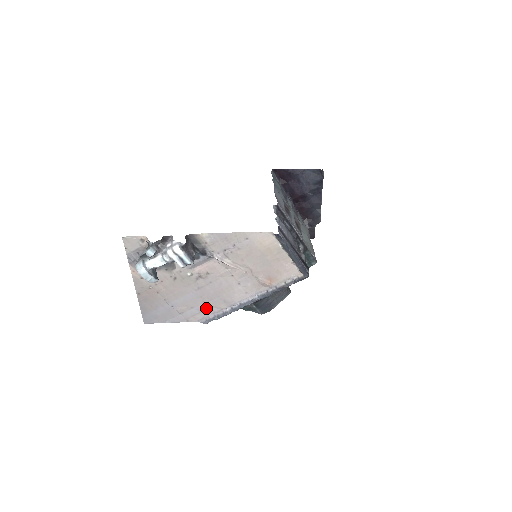
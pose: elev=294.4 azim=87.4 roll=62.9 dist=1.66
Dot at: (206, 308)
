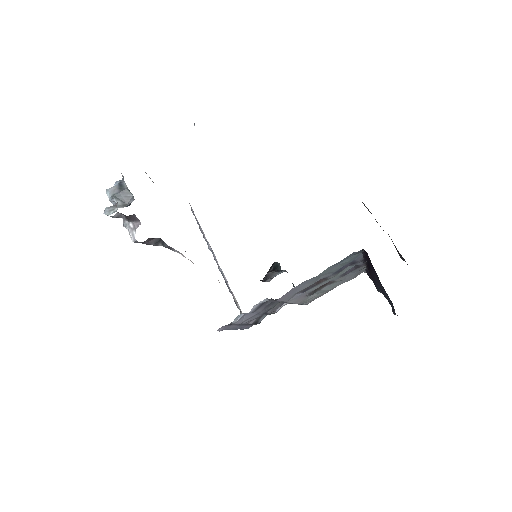
Dot at: occluded
